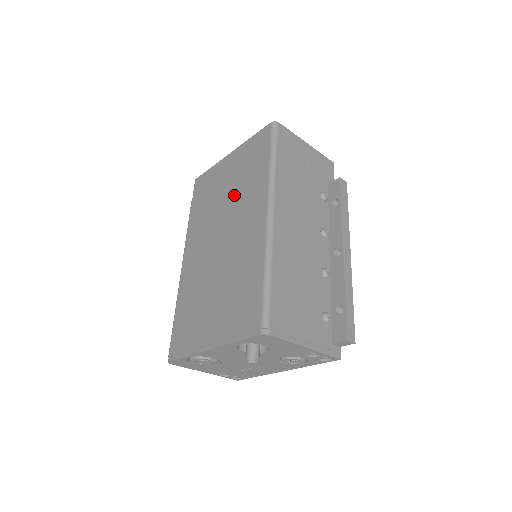
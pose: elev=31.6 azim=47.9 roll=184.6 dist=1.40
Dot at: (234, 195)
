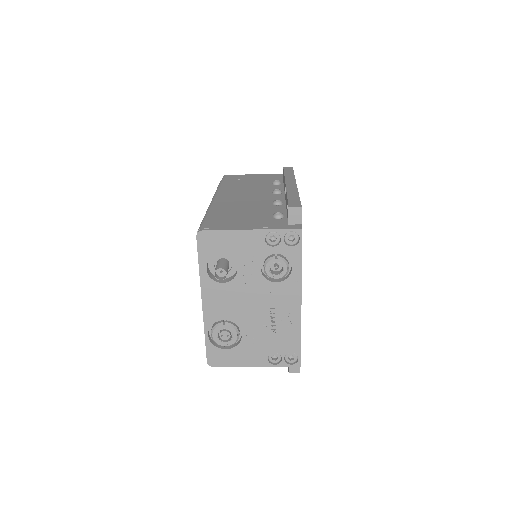
Dot at: occluded
